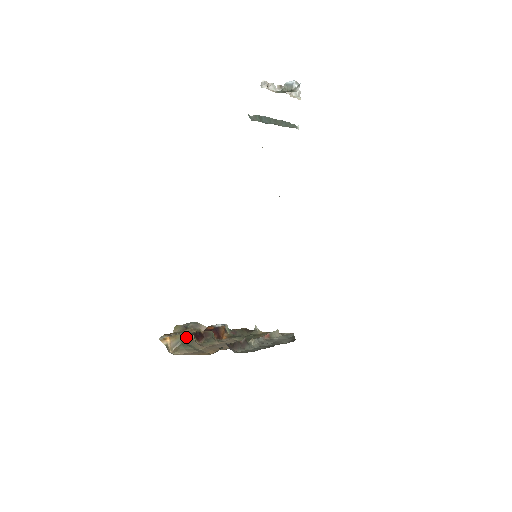
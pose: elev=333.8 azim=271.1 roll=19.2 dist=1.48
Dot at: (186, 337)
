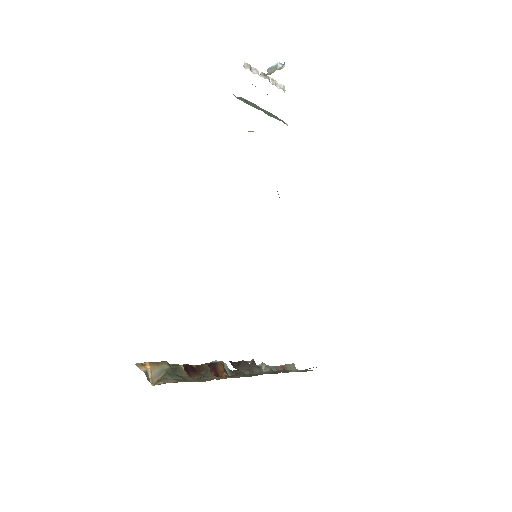
Dot at: (173, 366)
